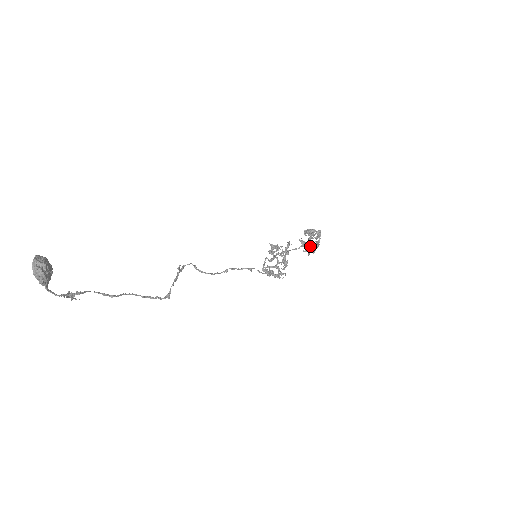
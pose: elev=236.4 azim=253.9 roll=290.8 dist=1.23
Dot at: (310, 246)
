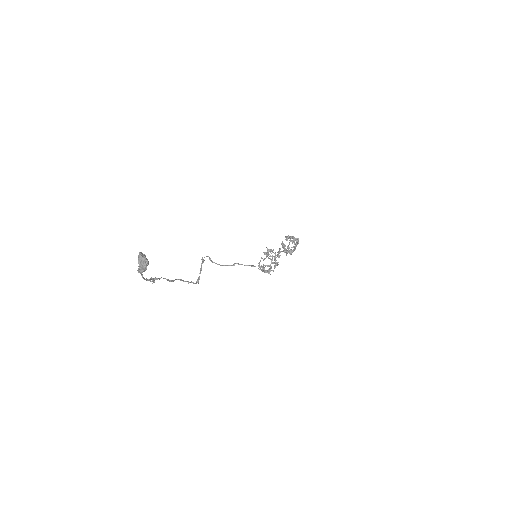
Dot at: (288, 248)
